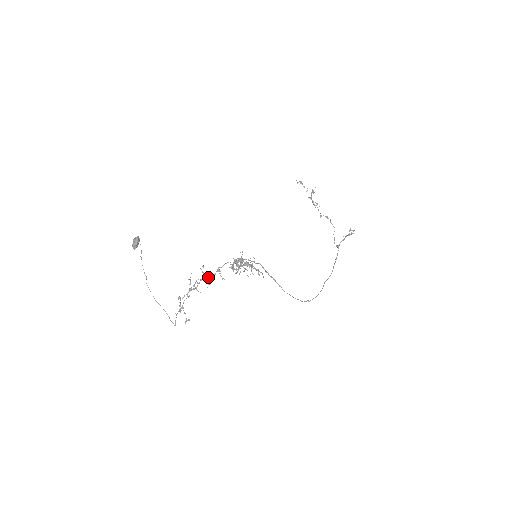
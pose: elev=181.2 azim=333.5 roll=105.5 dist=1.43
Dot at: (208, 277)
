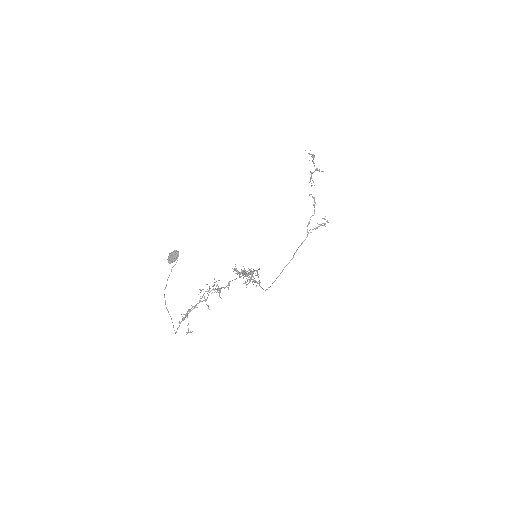
Dot at: occluded
